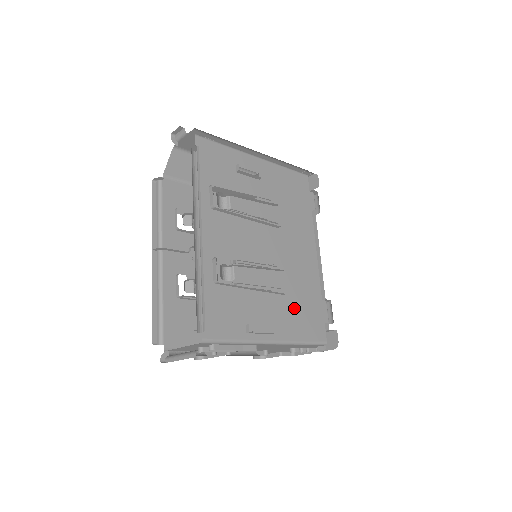
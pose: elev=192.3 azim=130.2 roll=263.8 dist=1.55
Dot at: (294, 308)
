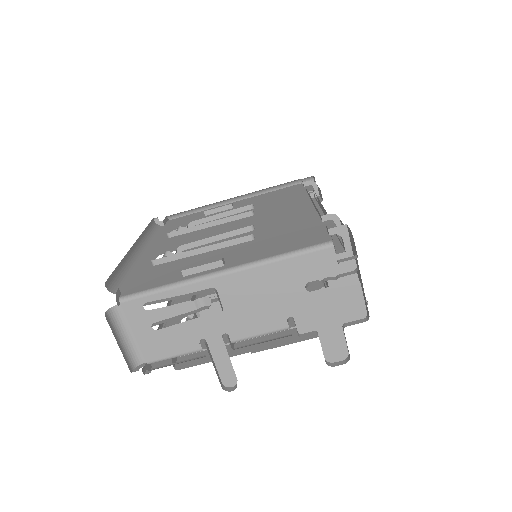
Dot at: (268, 242)
